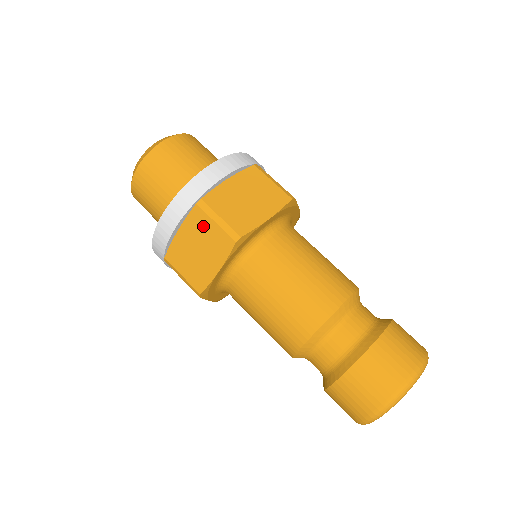
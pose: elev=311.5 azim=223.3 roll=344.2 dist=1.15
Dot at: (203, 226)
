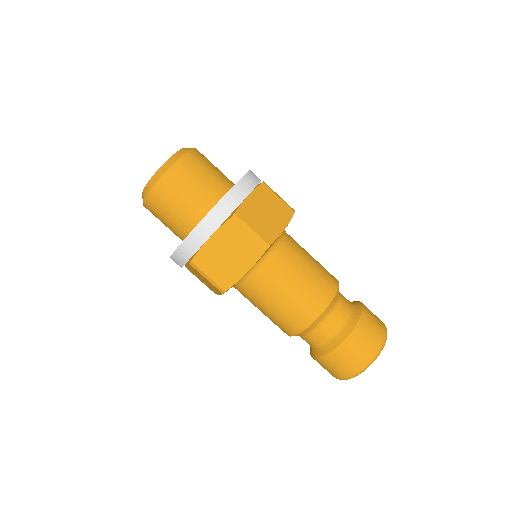
Dot at: (270, 197)
